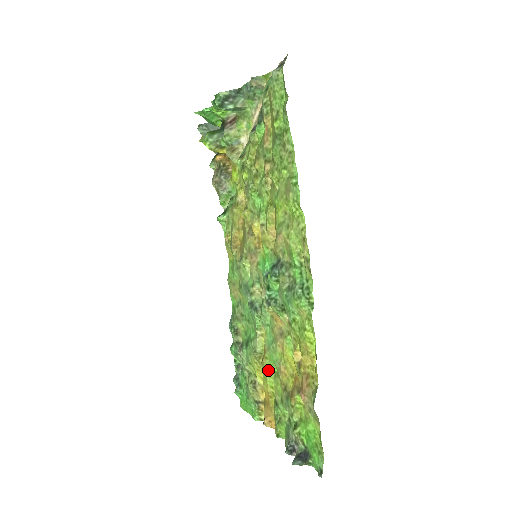
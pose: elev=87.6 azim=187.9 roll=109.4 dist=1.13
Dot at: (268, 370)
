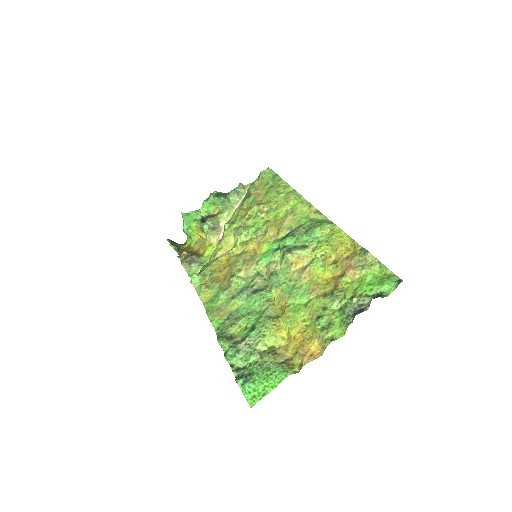
Dot at: (295, 310)
